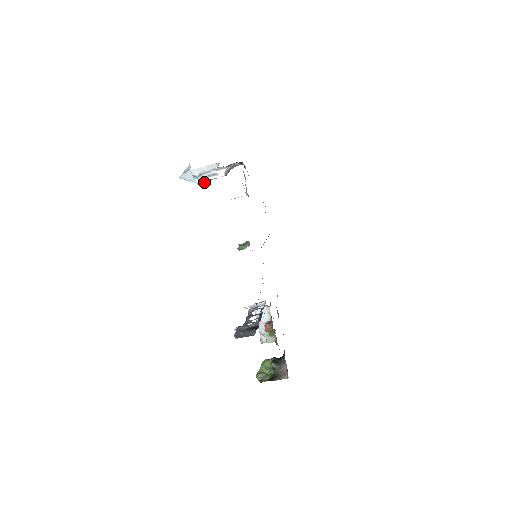
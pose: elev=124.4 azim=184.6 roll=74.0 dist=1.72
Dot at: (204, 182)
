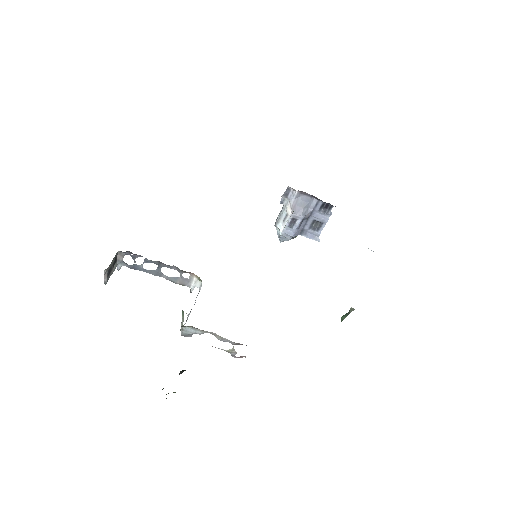
Dot at: (287, 232)
